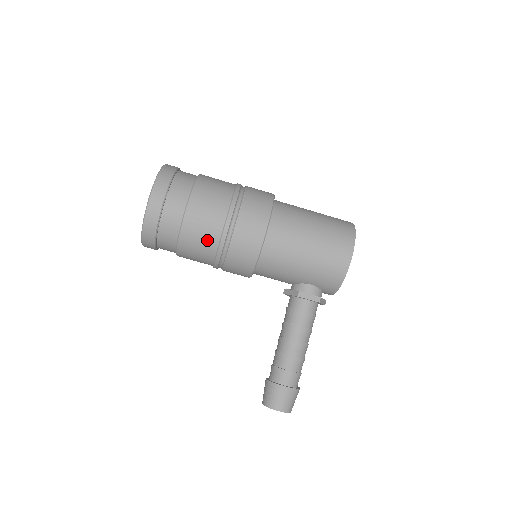
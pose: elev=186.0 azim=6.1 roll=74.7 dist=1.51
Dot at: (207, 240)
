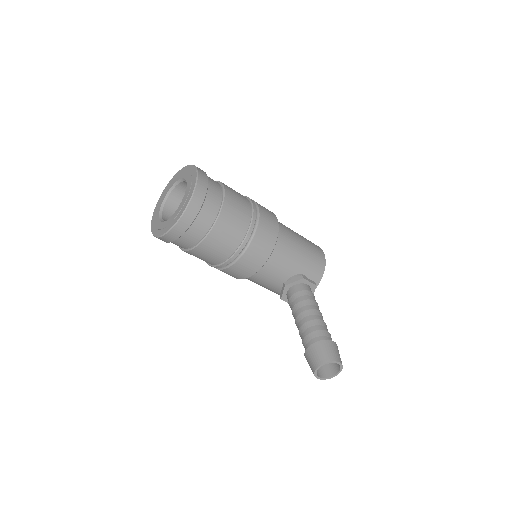
Dot at: (242, 216)
